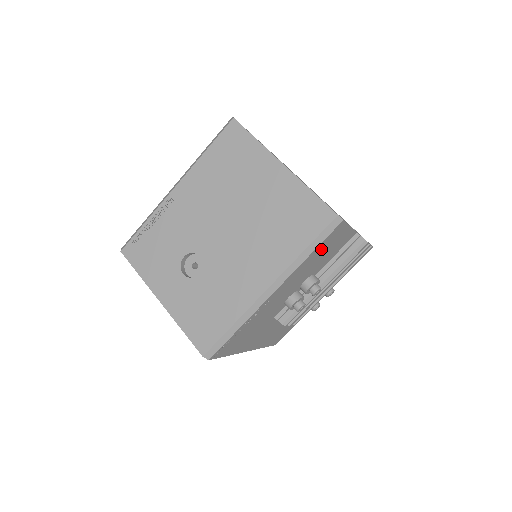
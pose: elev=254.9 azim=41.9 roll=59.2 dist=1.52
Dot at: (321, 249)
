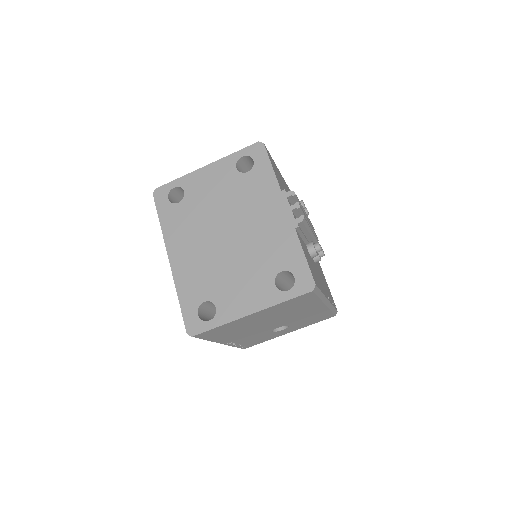
Dot at: (316, 279)
